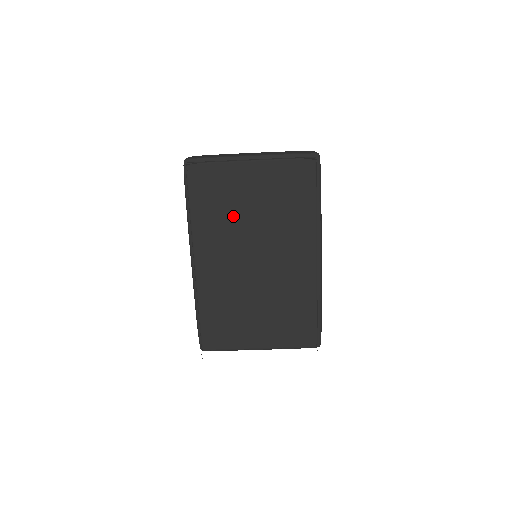
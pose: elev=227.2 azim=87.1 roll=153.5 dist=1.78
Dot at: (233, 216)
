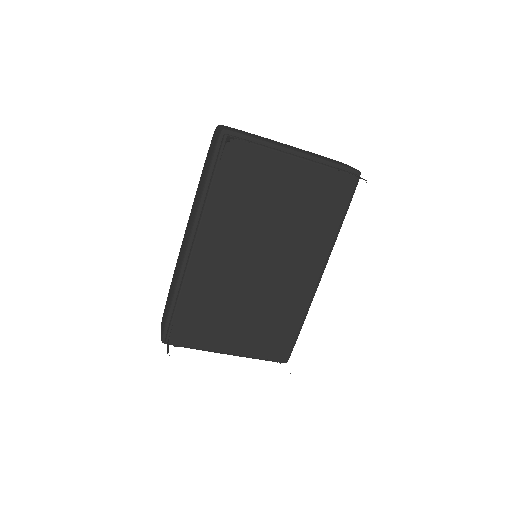
Dot at: (254, 209)
